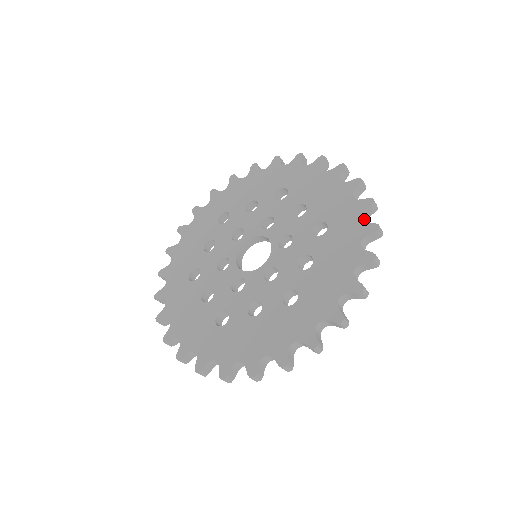
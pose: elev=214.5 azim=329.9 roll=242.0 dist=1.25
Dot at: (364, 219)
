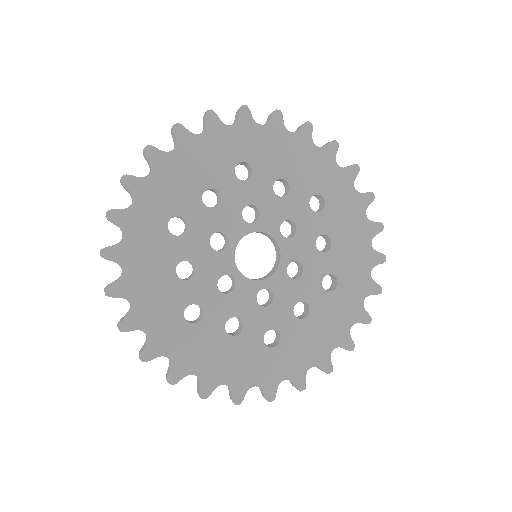
Dot at: occluded
